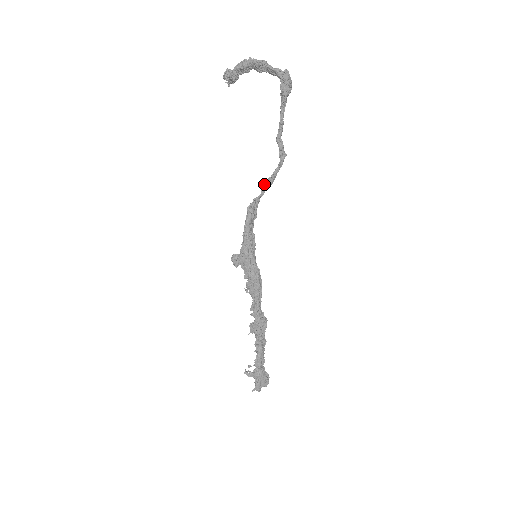
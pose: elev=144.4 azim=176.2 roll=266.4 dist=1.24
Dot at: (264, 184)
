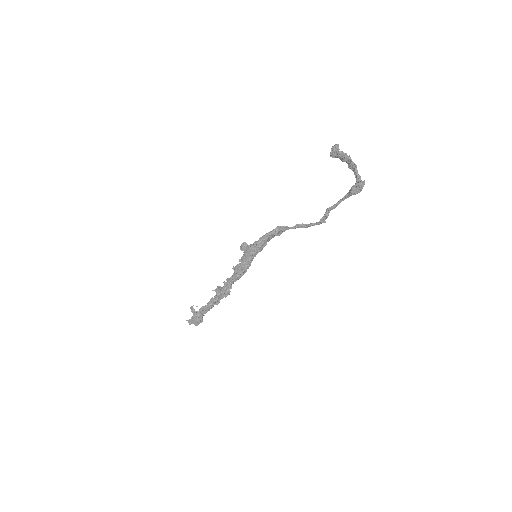
Dot at: (299, 224)
